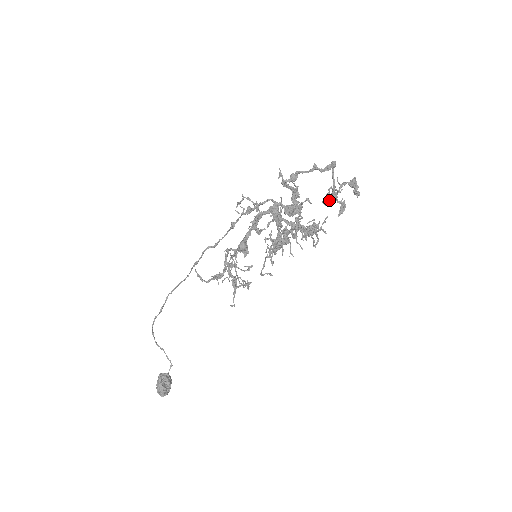
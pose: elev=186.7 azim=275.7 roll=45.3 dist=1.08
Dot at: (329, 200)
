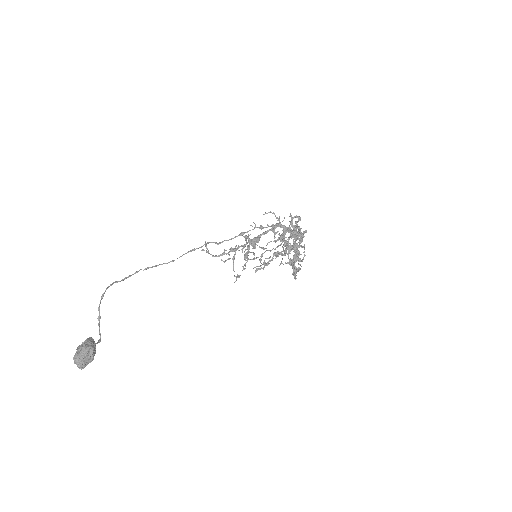
Dot at: occluded
